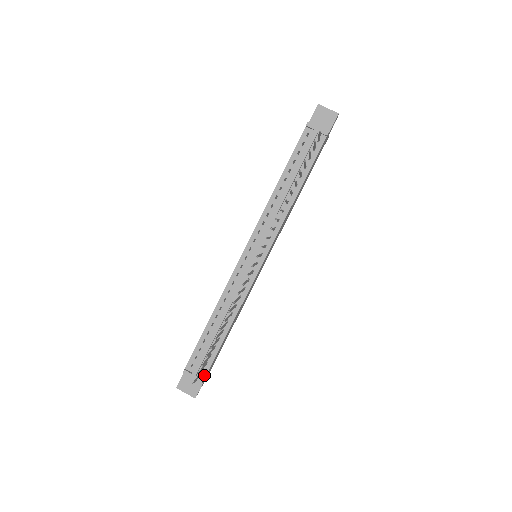
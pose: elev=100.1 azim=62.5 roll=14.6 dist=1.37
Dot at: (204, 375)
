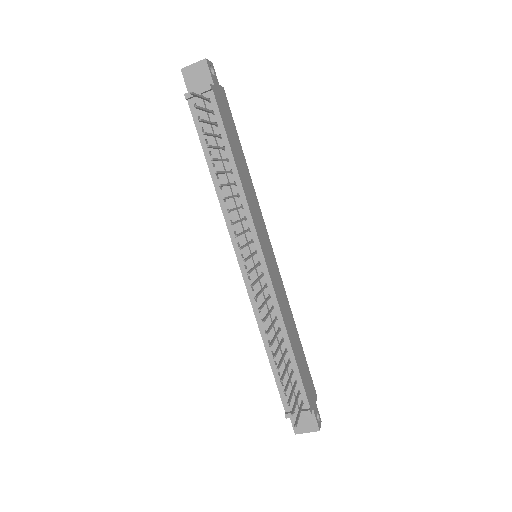
Dot at: (307, 405)
